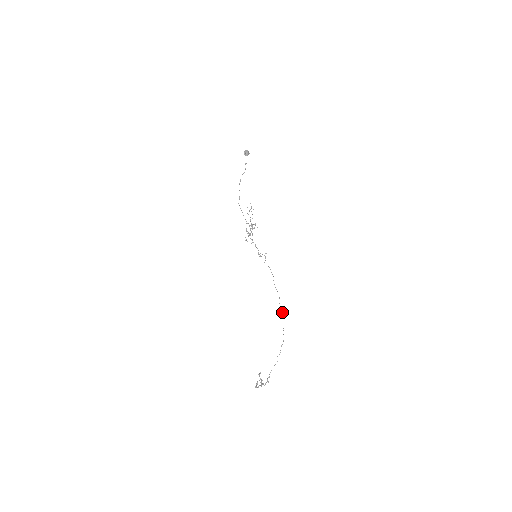
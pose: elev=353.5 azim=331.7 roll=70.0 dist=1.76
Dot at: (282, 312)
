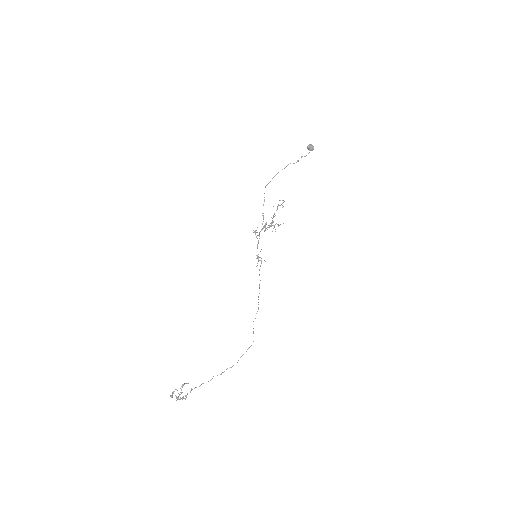
Dot at: occluded
